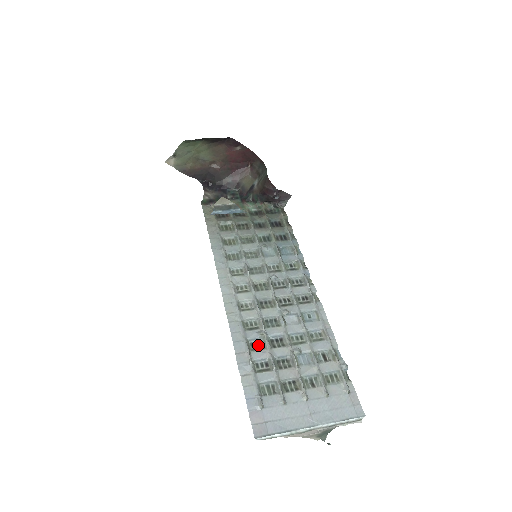
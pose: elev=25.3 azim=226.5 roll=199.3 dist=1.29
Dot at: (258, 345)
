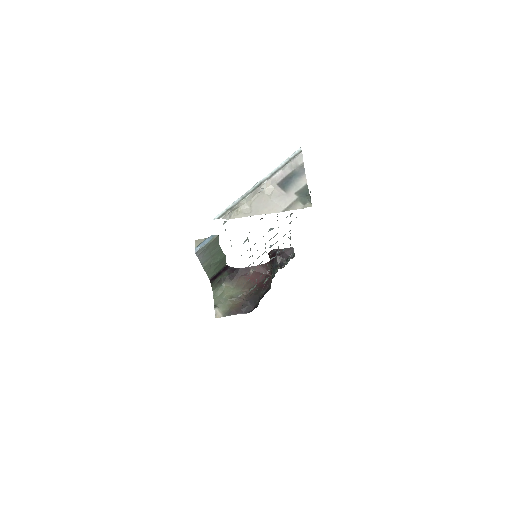
Dot at: occluded
